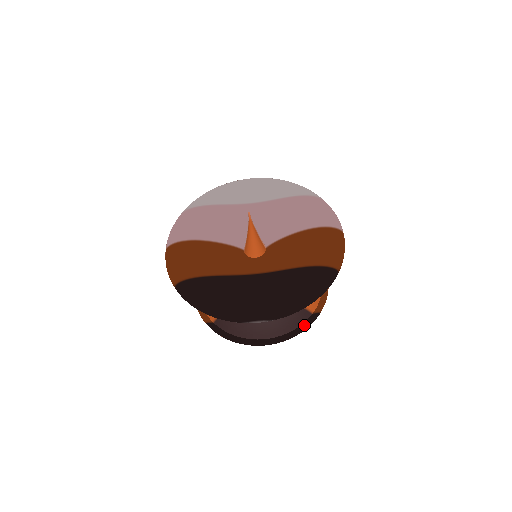
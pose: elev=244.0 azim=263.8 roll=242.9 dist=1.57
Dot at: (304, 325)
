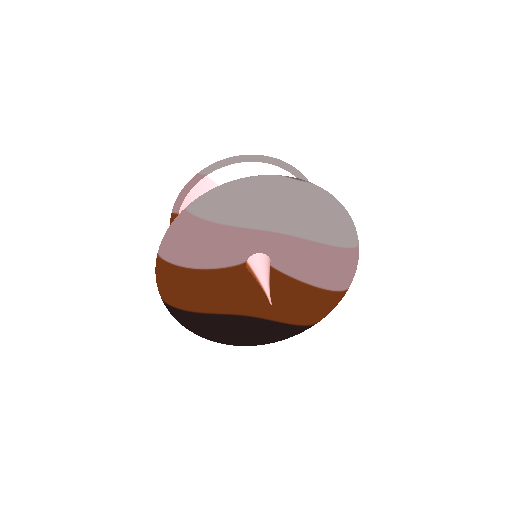
Dot at: occluded
